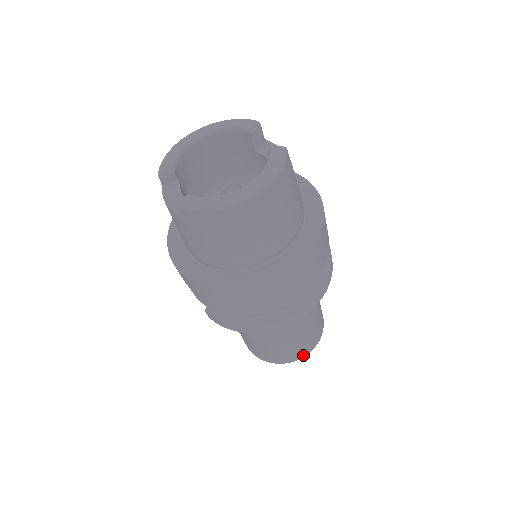
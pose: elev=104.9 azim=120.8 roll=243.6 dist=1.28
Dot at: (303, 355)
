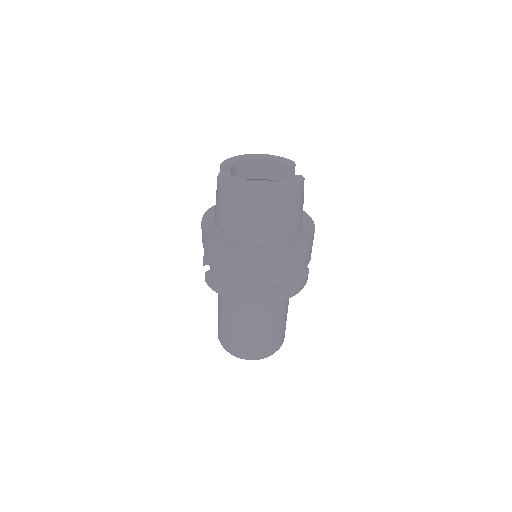
Dot at: (257, 356)
